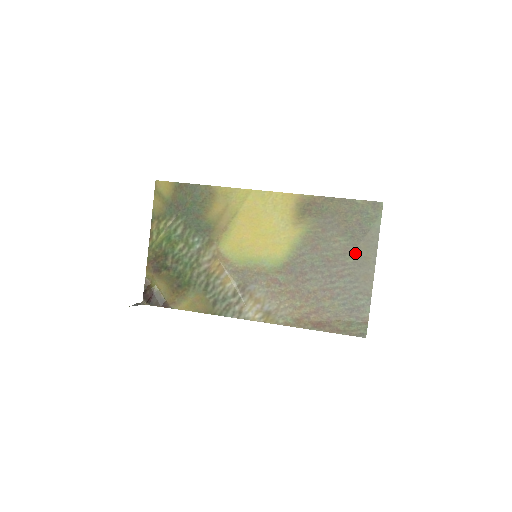
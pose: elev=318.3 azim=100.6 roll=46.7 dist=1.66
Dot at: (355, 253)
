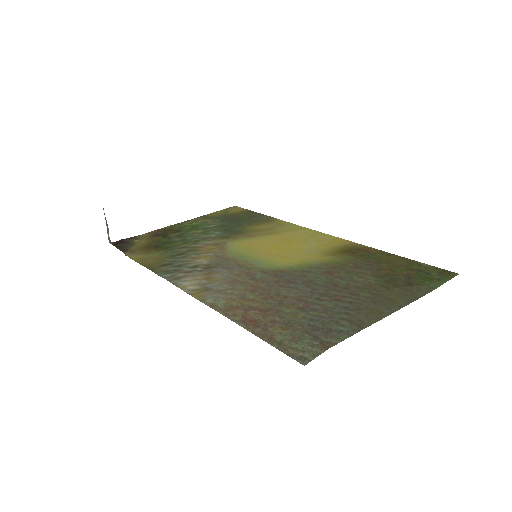
Dot at: (379, 292)
